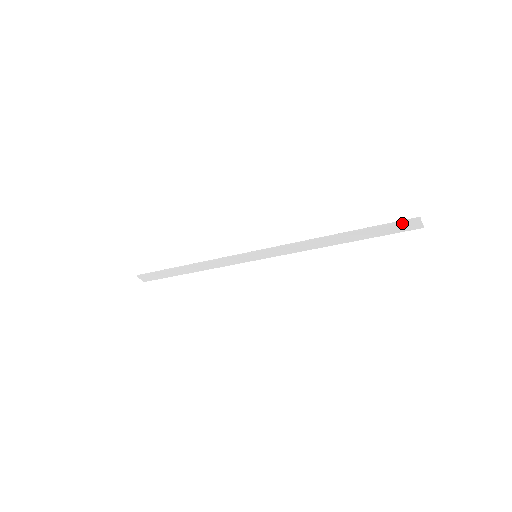
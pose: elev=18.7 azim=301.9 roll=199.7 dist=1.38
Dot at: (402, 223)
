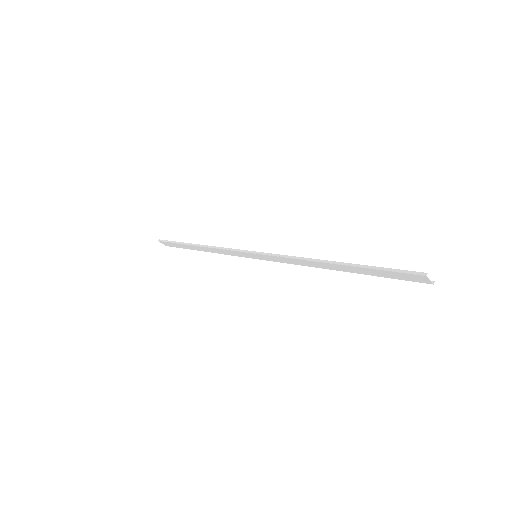
Dot at: (405, 274)
